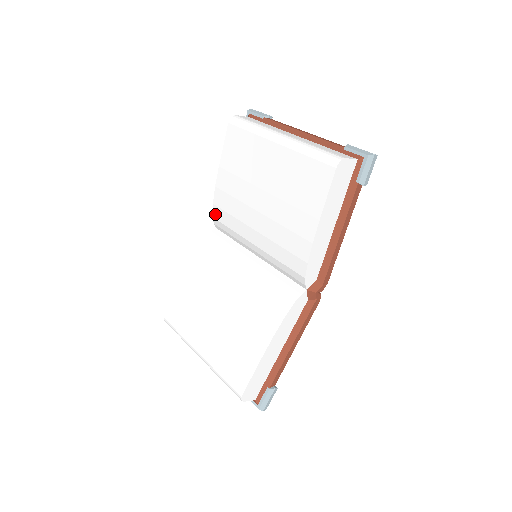
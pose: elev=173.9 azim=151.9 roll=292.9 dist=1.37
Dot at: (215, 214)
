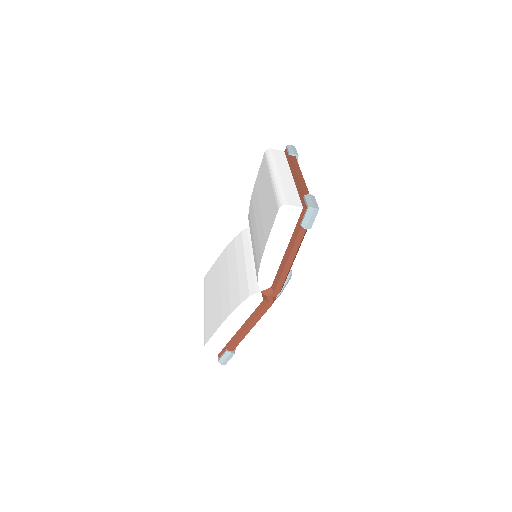
Dot at: occluded
